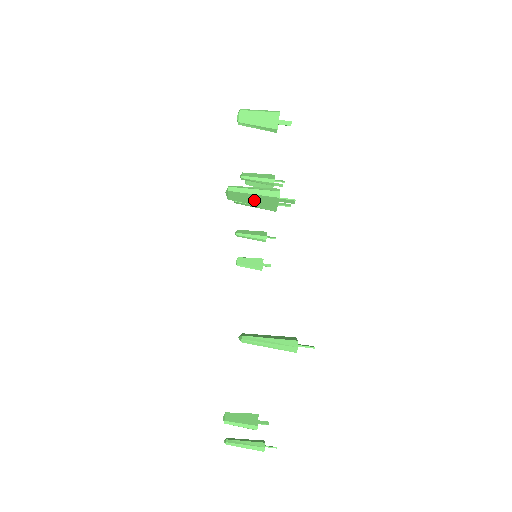
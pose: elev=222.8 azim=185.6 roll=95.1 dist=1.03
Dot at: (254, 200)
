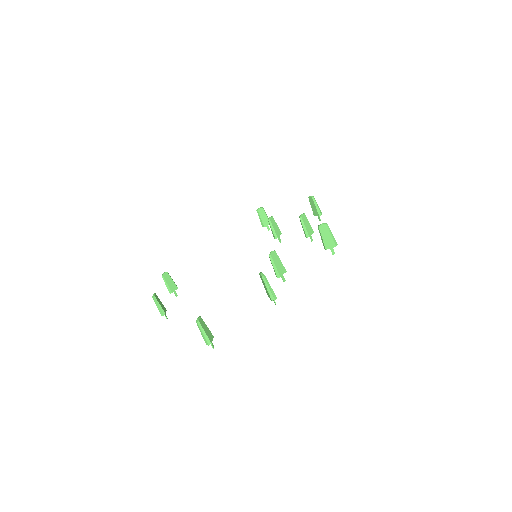
Dot at: (265, 287)
